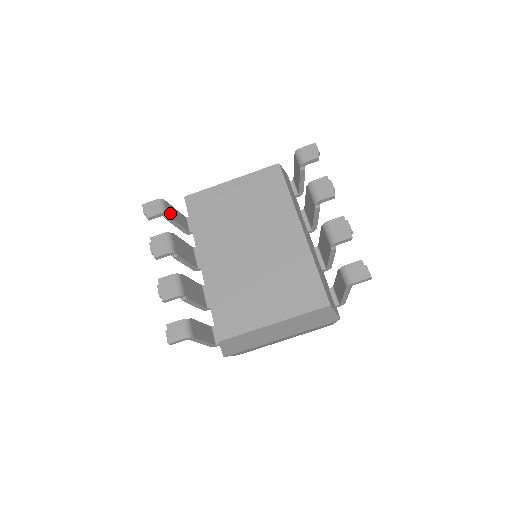
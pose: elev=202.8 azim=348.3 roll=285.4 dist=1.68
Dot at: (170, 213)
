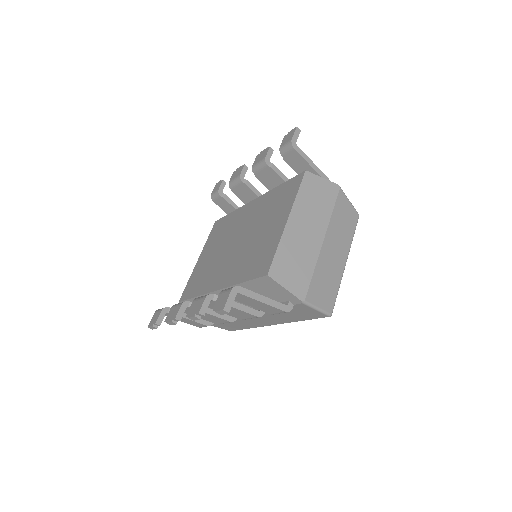
Dot at: occluded
